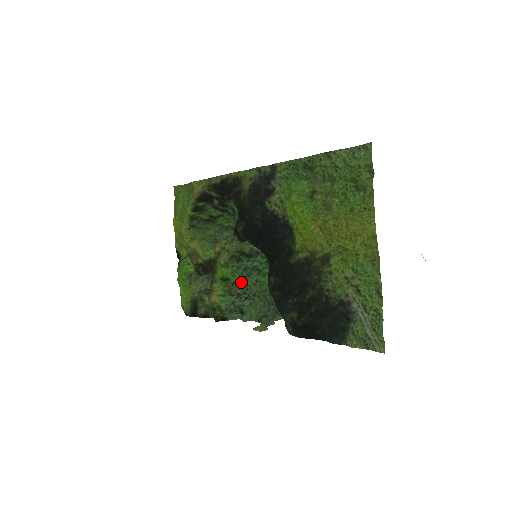
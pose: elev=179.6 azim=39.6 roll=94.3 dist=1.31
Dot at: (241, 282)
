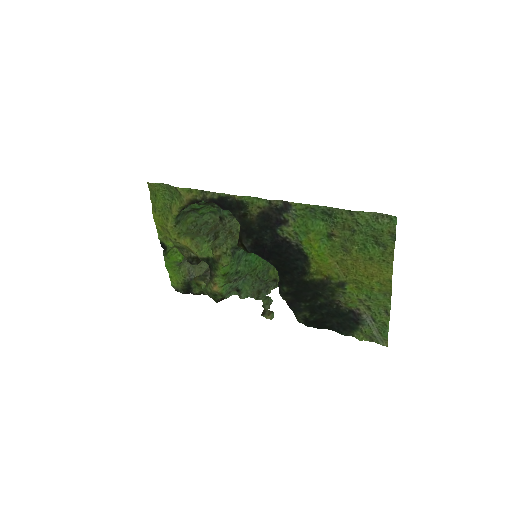
Dot at: (237, 270)
